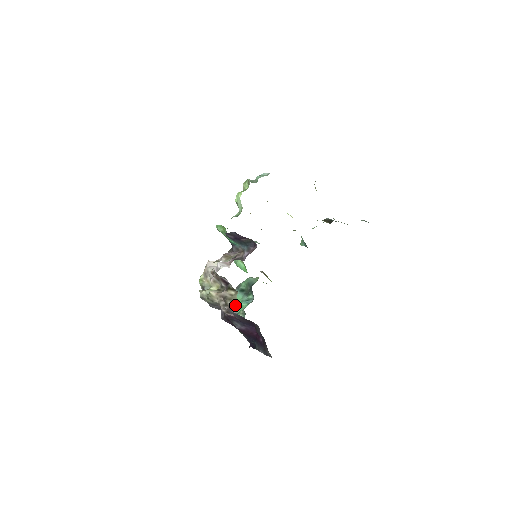
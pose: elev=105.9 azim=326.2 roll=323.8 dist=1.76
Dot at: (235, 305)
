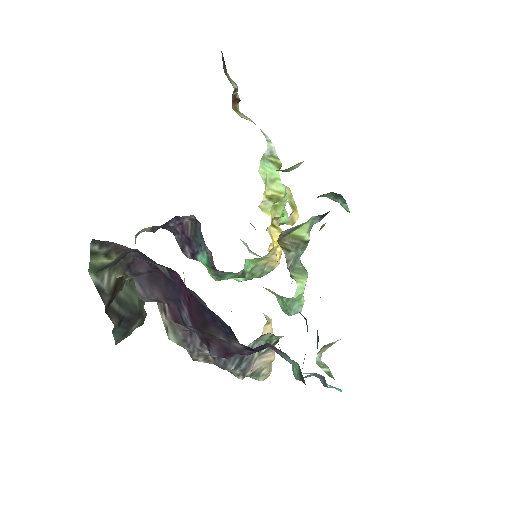
Dot at: (303, 362)
